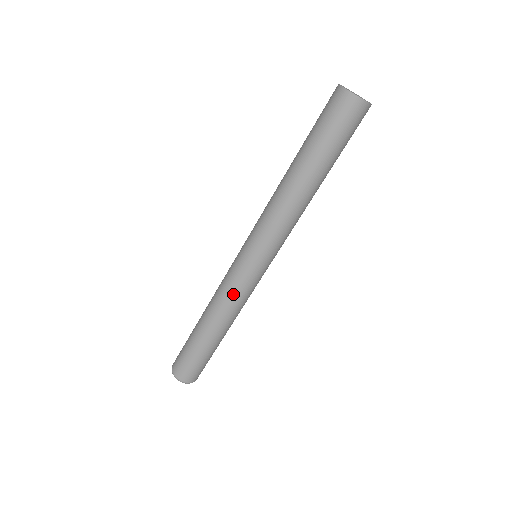
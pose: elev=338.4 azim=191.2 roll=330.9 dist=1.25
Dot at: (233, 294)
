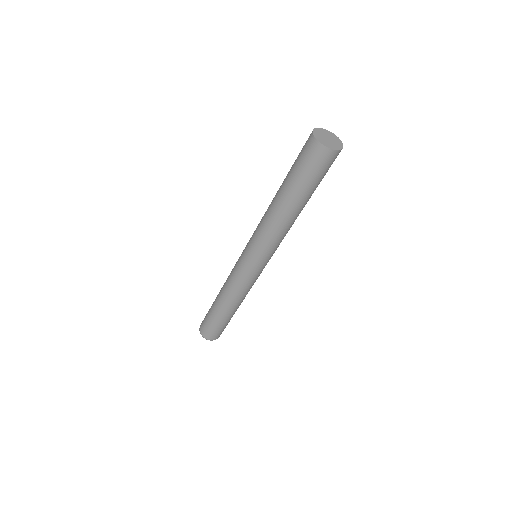
Dot at: (232, 277)
